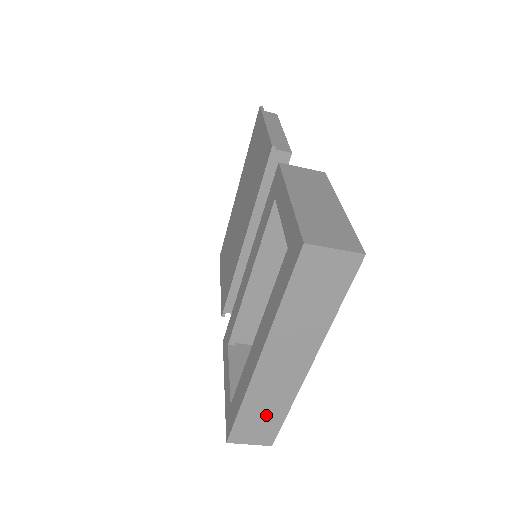
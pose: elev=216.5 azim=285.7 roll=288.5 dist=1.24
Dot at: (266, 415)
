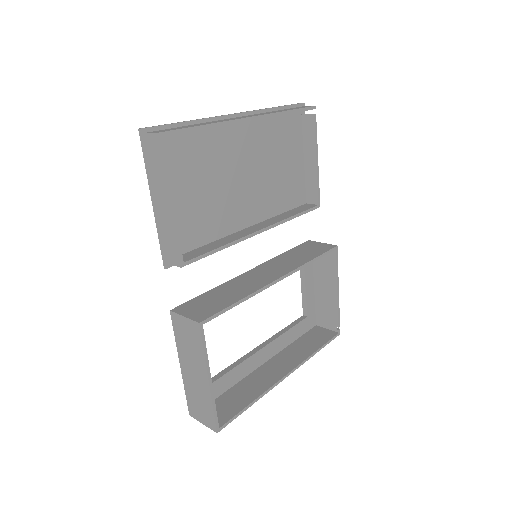
Dot at: (309, 345)
